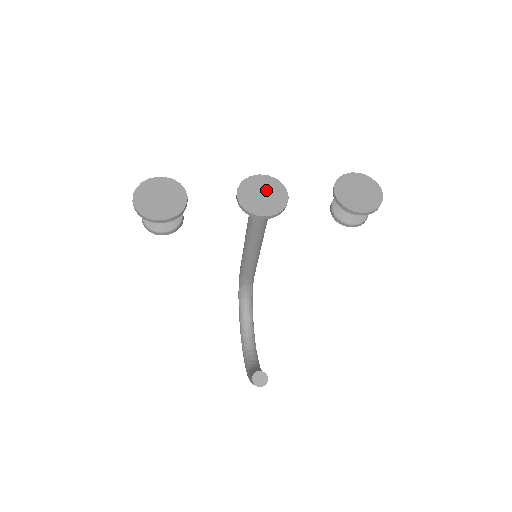
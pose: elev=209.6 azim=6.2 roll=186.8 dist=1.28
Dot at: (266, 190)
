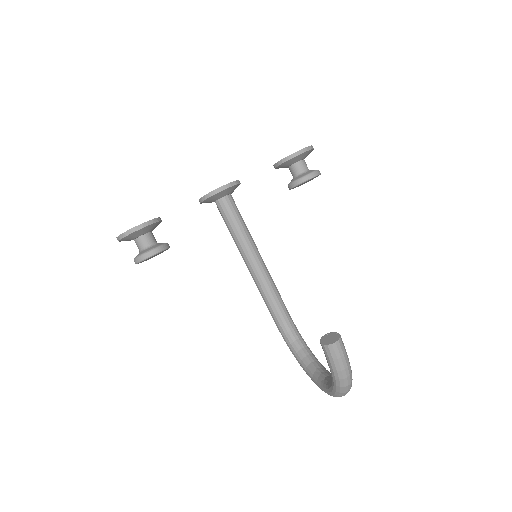
Dot at: occluded
